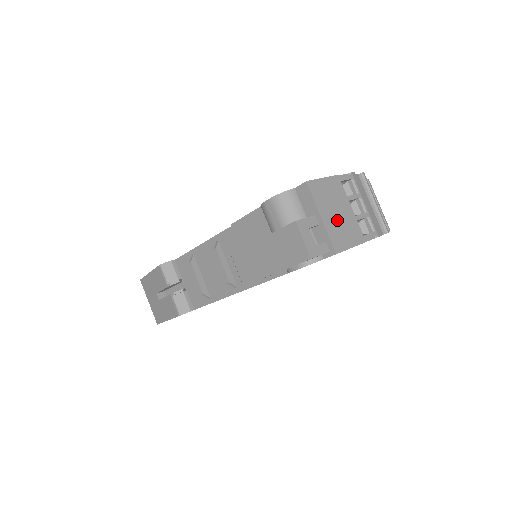
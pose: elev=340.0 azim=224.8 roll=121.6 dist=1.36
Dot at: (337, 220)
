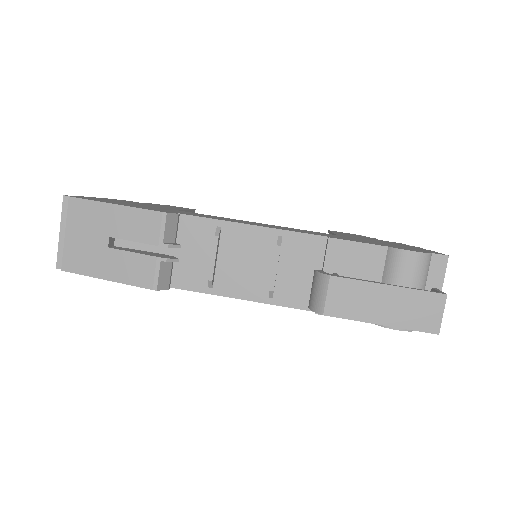
Dot at: occluded
